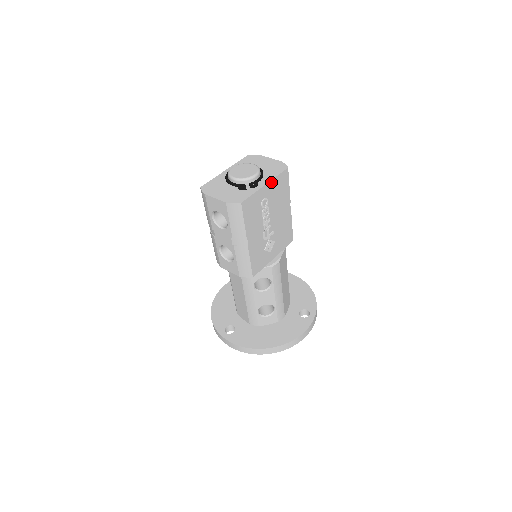
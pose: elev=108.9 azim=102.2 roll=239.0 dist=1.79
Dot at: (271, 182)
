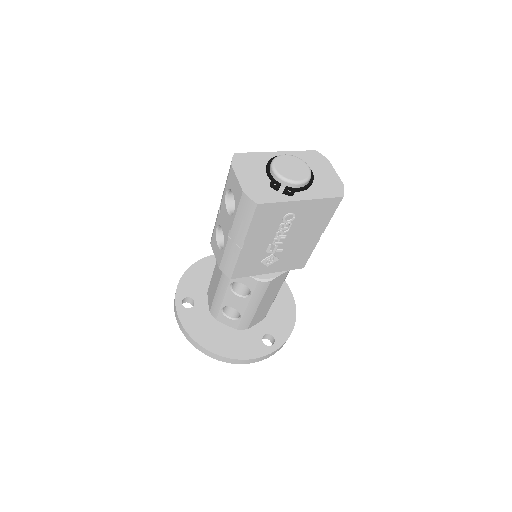
Dot at: (311, 201)
